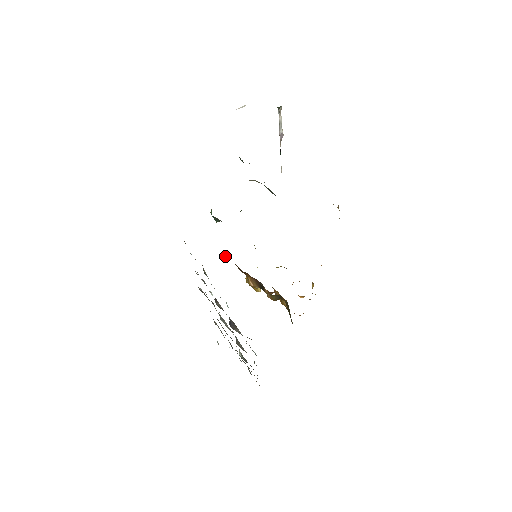
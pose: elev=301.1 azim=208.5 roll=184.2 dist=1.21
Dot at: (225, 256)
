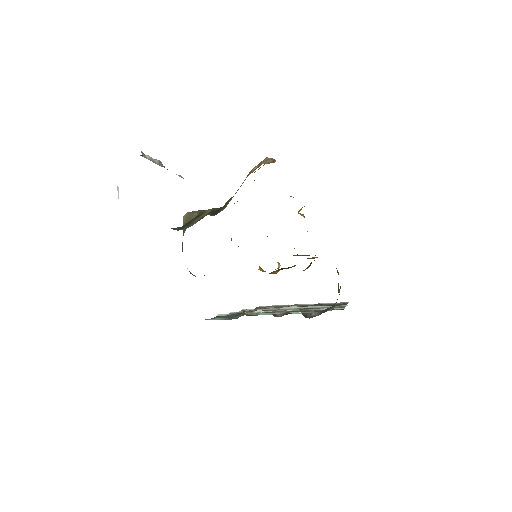
Dot at: occluded
